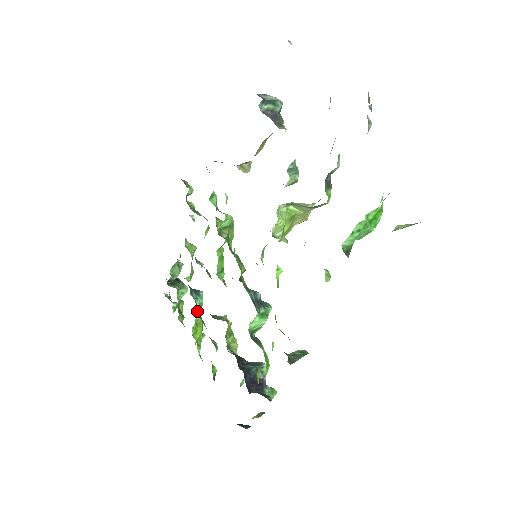
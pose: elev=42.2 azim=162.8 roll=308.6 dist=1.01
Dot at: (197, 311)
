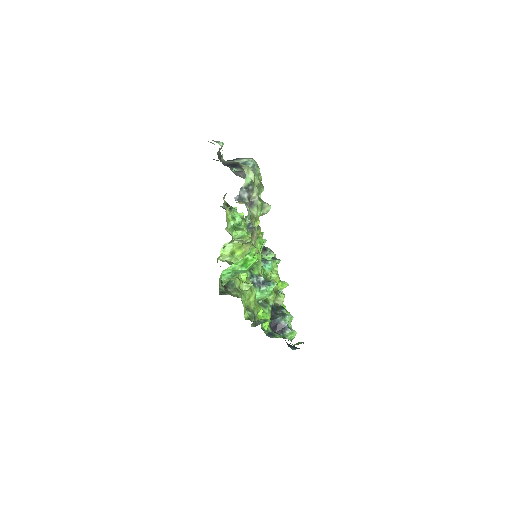
Dot at: (269, 273)
